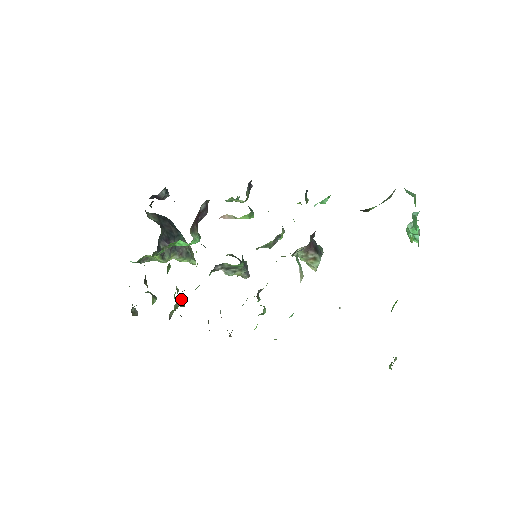
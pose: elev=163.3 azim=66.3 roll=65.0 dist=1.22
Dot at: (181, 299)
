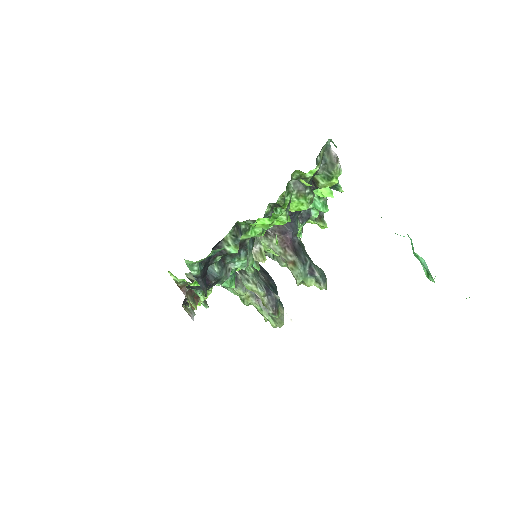
Dot at: occluded
